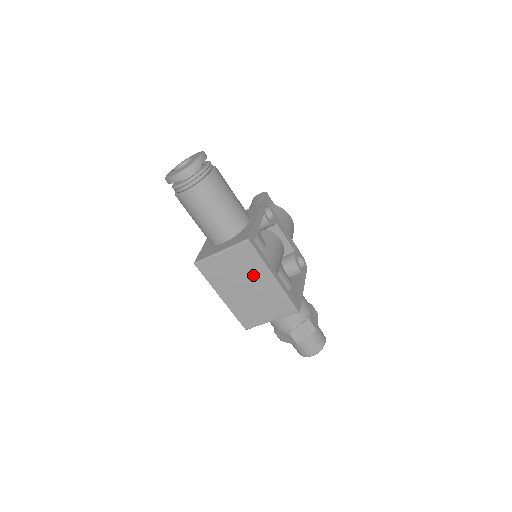
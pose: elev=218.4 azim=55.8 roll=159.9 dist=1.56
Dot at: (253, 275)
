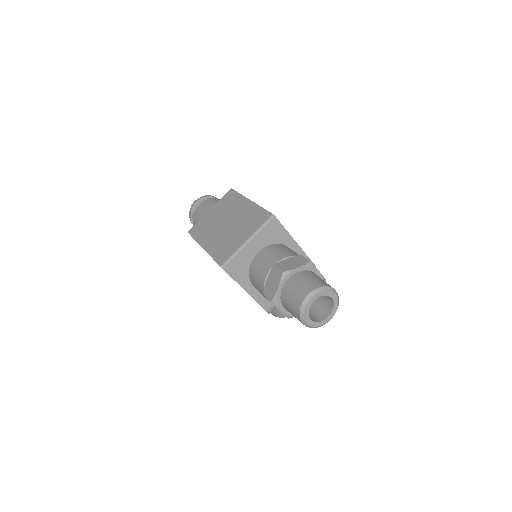
Dot at: (232, 210)
